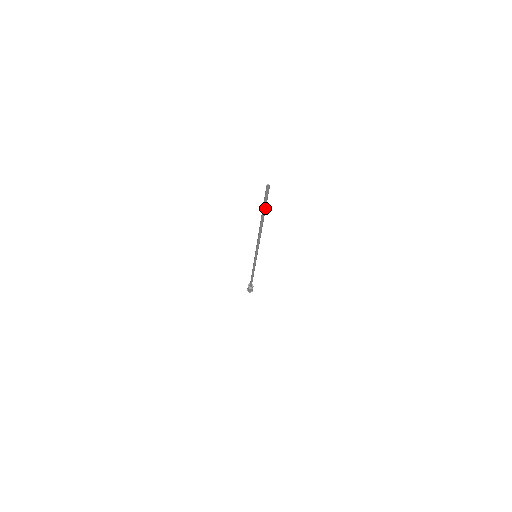
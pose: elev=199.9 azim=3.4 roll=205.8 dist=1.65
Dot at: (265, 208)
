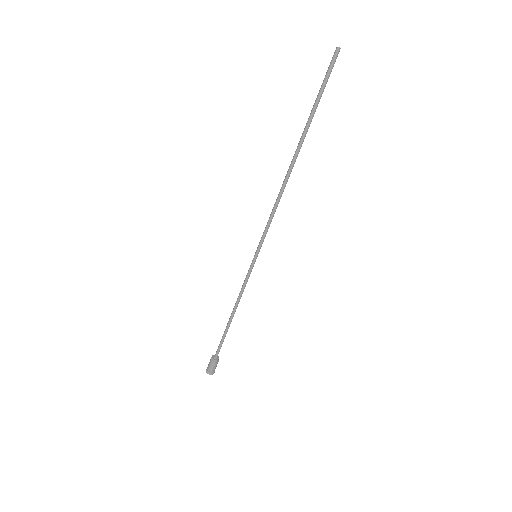
Dot at: (316, 107)
